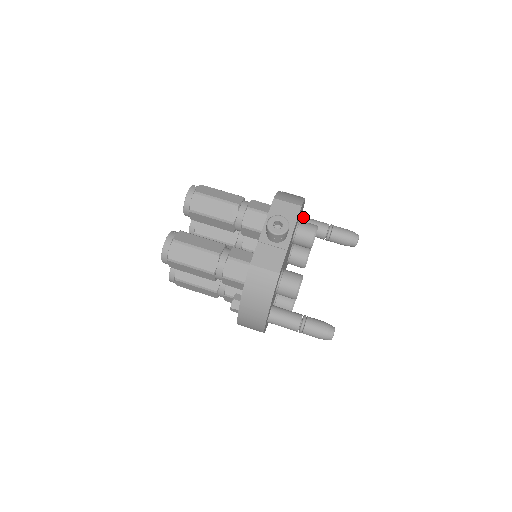
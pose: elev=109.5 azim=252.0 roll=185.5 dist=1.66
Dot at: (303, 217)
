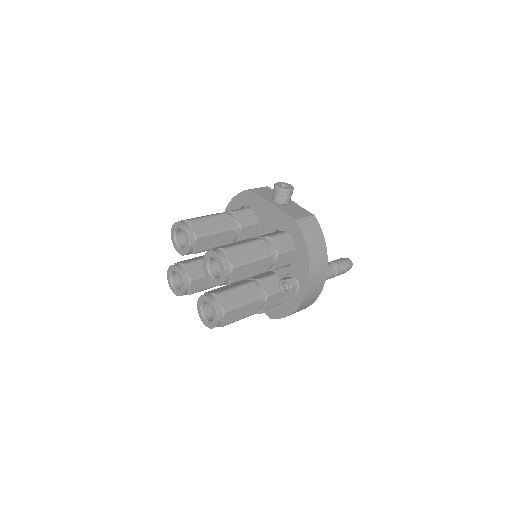
Dot at: occluded
